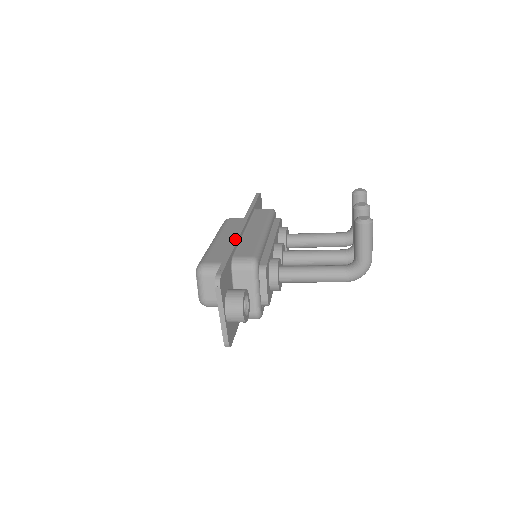
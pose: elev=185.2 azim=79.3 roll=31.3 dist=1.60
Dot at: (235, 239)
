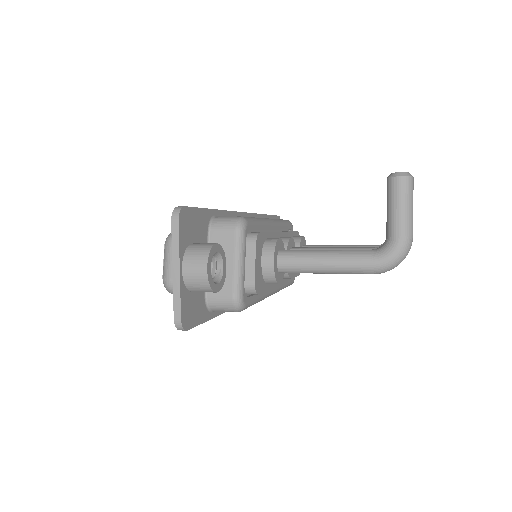
Dot at: occluded
